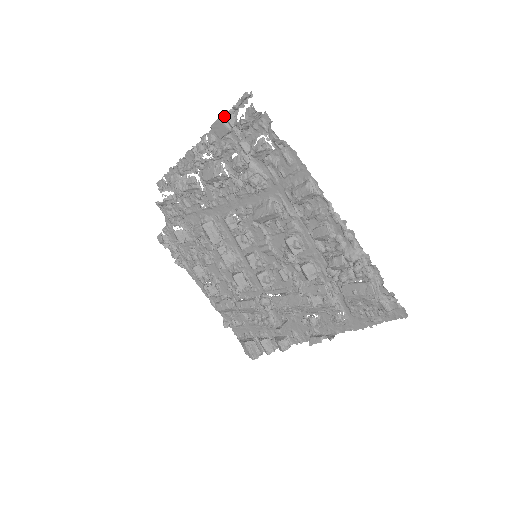
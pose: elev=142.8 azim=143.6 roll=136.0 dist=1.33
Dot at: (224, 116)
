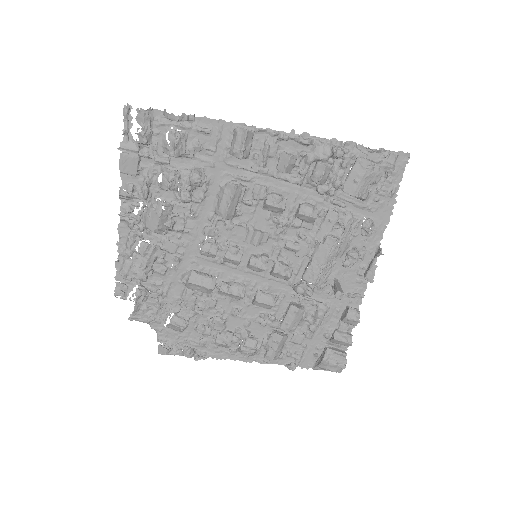
Dot at: (123, 149)
